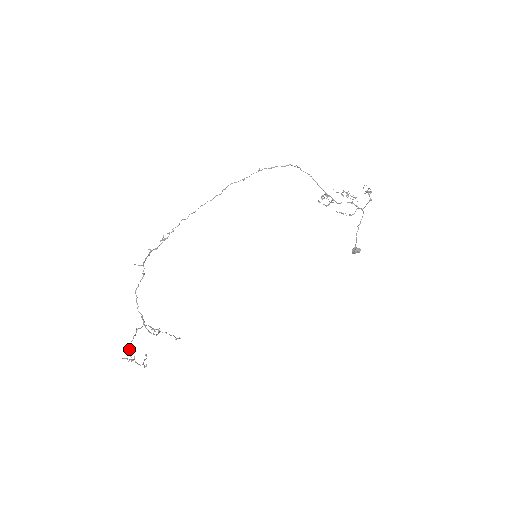
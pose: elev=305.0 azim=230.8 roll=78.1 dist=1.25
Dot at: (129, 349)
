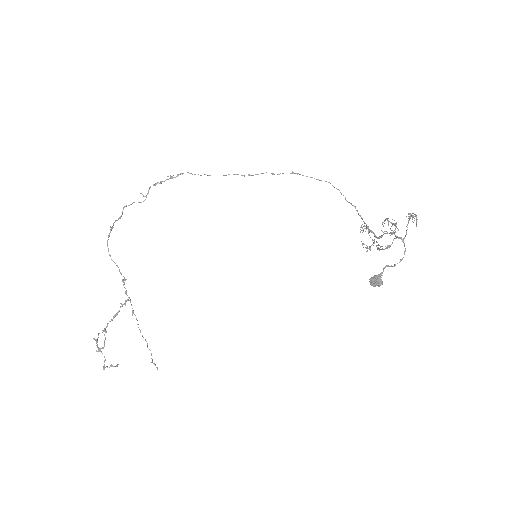
Dot at: (104, 329)
